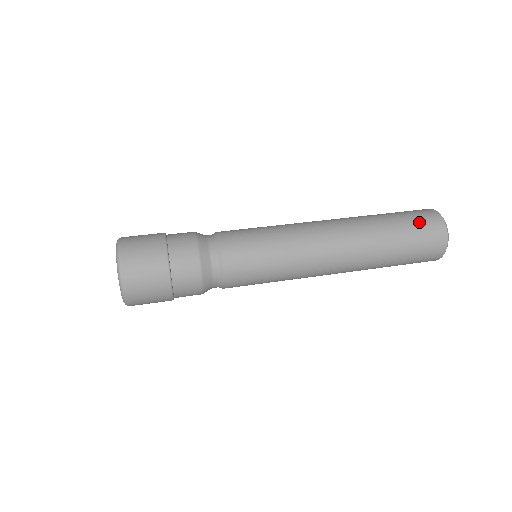
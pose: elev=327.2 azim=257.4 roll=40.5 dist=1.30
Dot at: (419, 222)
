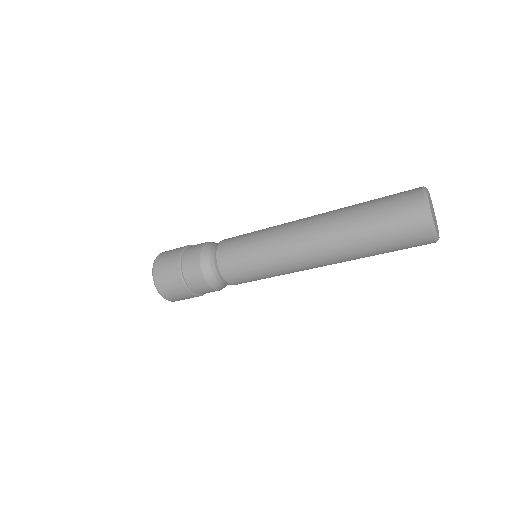
Dot at: occluded
